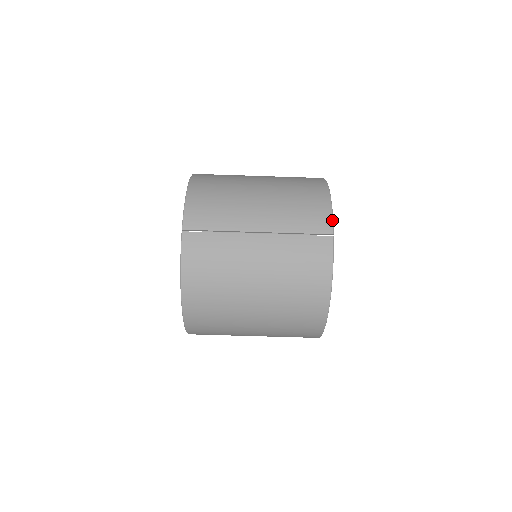
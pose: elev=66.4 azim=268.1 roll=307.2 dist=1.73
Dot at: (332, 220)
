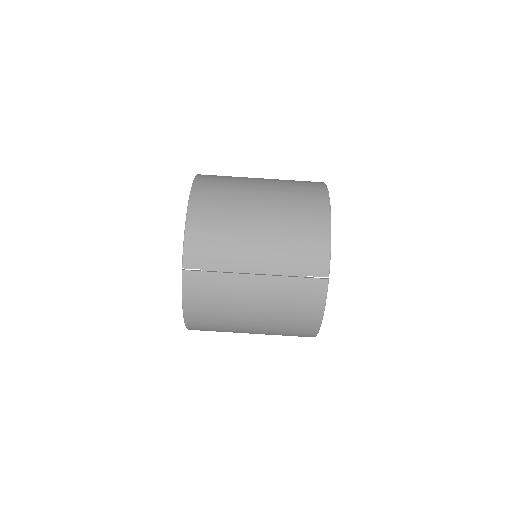
Dot at: (329, 262)
